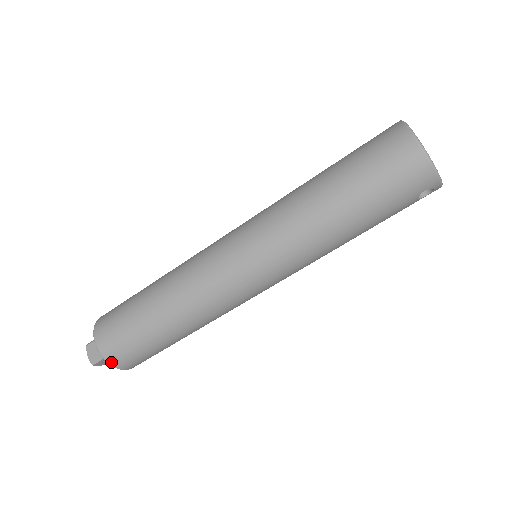
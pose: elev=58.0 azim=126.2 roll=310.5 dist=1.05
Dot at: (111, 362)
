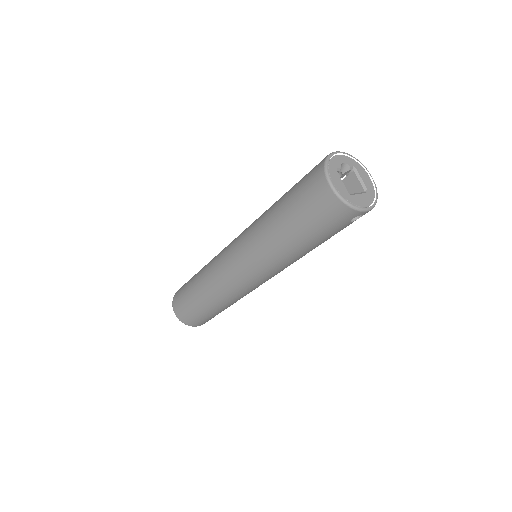
Dot at: (187, 324)
